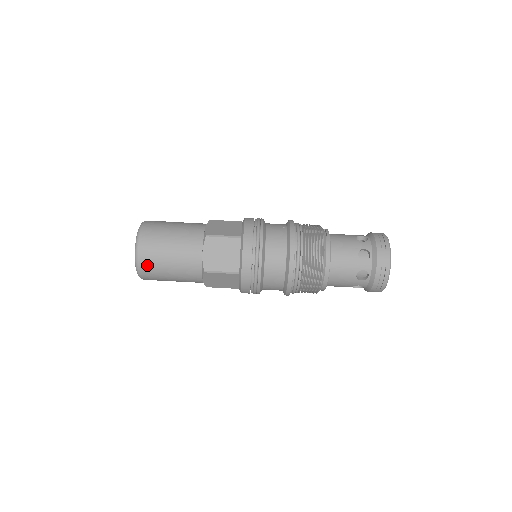
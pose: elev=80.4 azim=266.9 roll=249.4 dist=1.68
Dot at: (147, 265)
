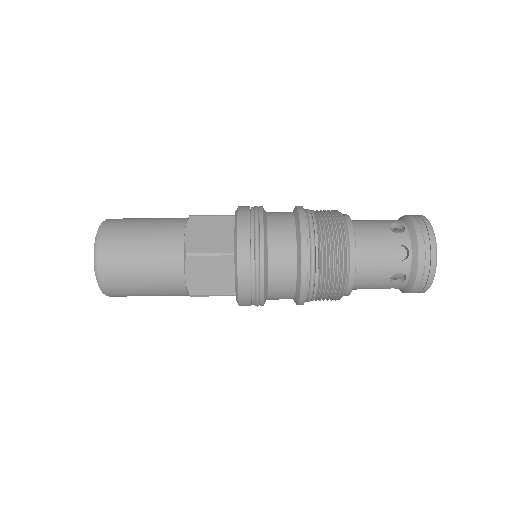
Dot at: (109, 254)
